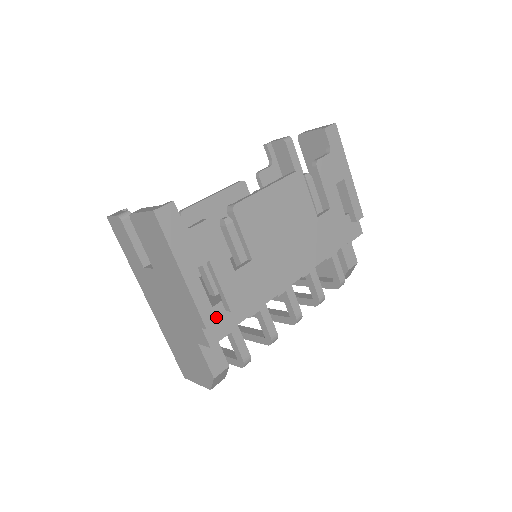
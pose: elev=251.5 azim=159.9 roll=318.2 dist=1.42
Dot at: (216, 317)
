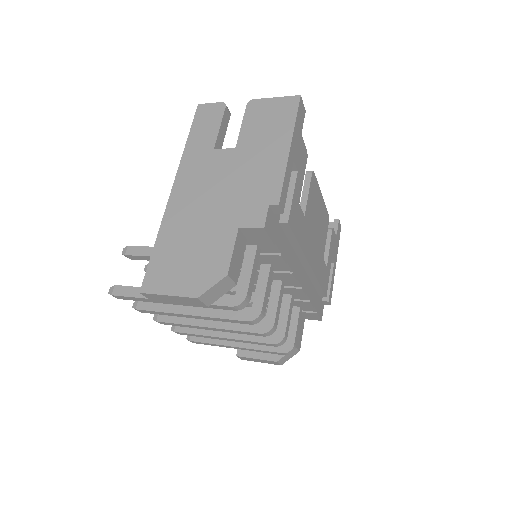
Dot at: occluded
